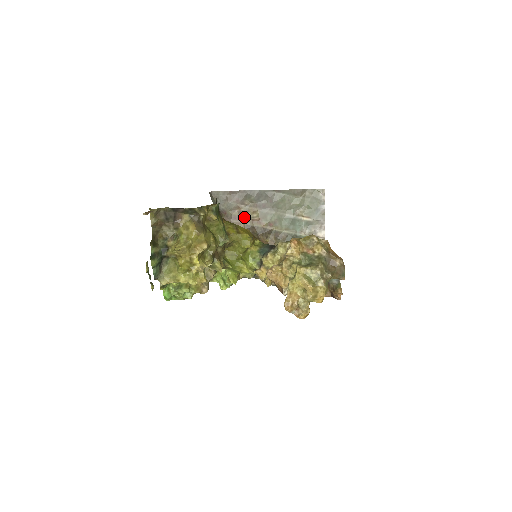
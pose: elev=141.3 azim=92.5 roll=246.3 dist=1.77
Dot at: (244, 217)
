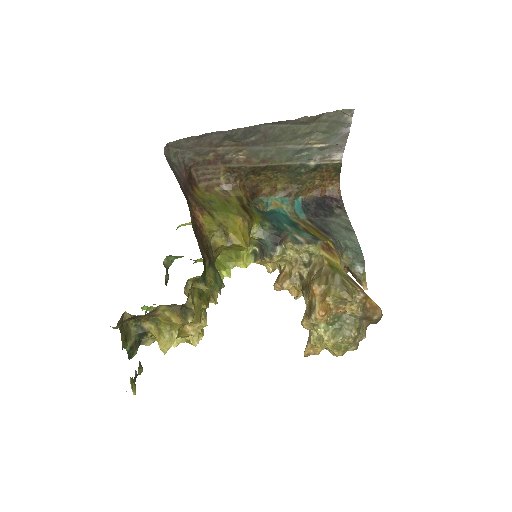
Dot at: (224, 159)
